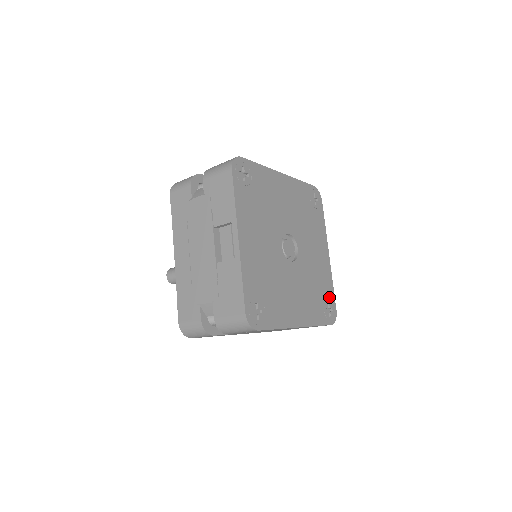
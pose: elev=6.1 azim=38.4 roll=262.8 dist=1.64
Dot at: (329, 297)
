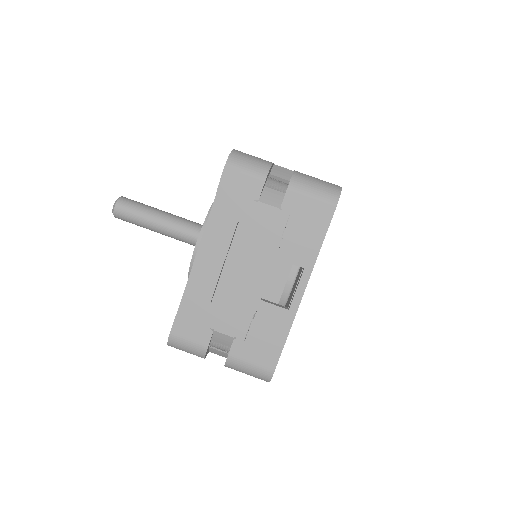
Dot at: occluded
